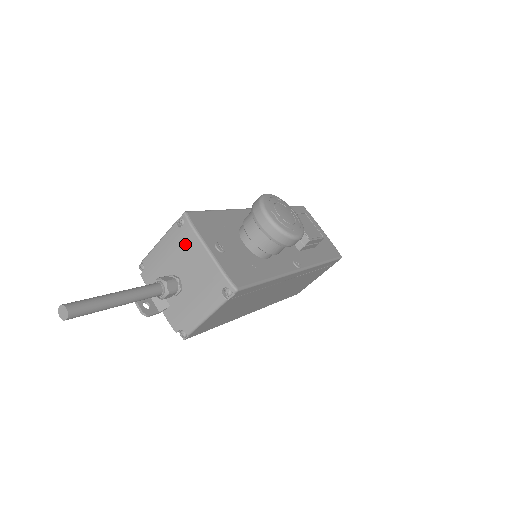
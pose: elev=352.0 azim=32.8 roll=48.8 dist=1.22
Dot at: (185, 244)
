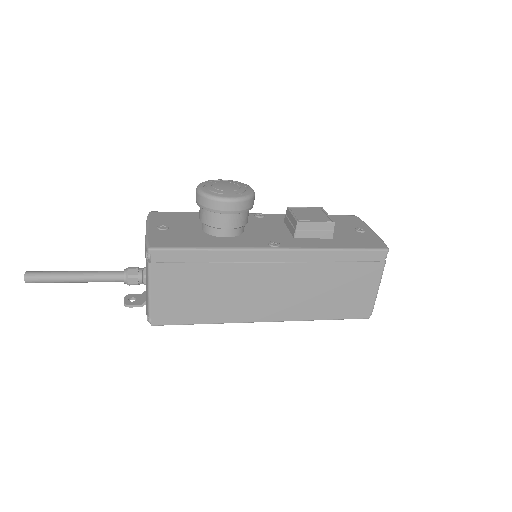
Dot at: occluded
